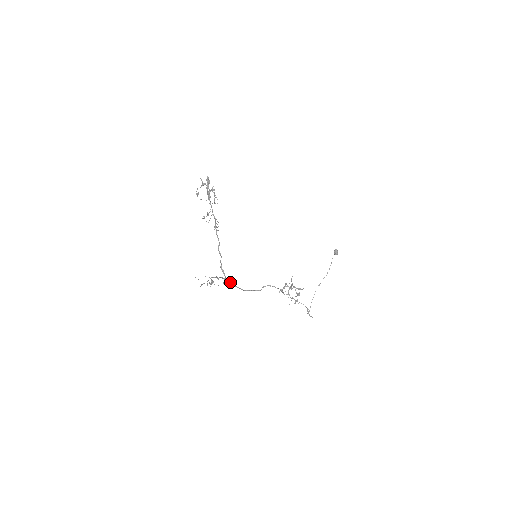
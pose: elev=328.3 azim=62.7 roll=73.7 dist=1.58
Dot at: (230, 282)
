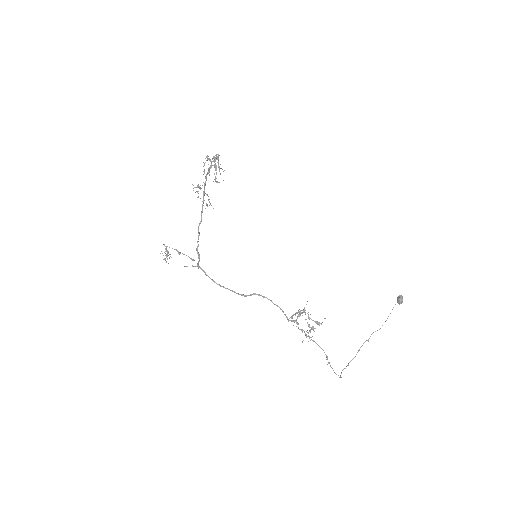
Dot at: (198, 266)
